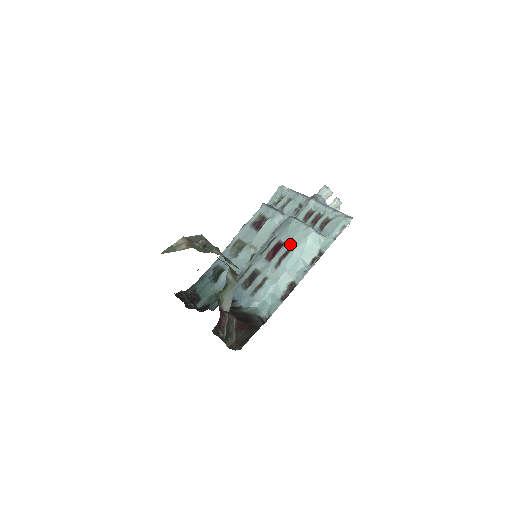
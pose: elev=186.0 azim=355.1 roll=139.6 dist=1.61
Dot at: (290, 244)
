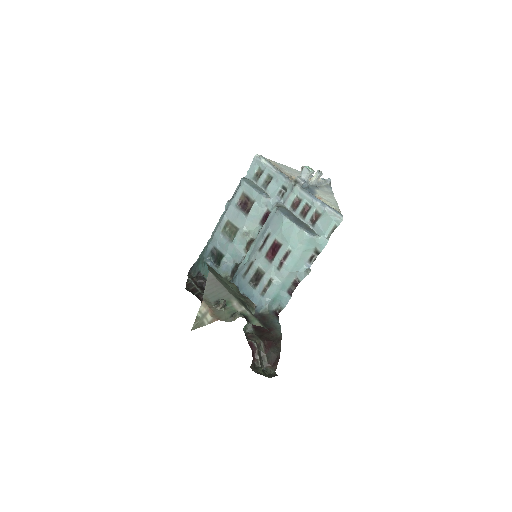
Dot at: (287, 247)
